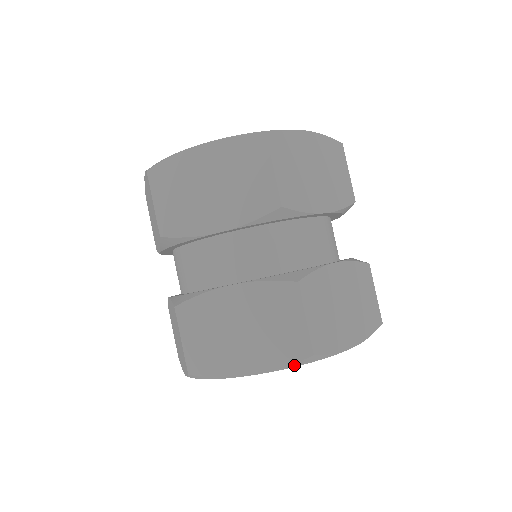
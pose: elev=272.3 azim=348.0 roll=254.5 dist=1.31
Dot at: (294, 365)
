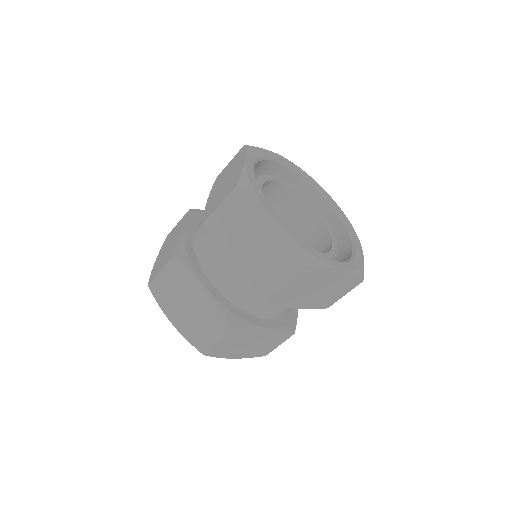
Dot at: (193, 345)
